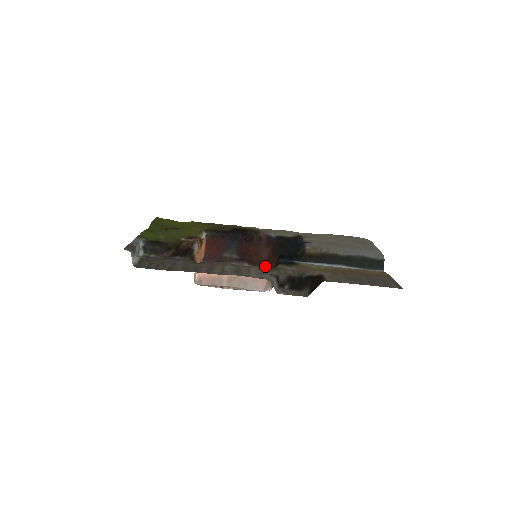
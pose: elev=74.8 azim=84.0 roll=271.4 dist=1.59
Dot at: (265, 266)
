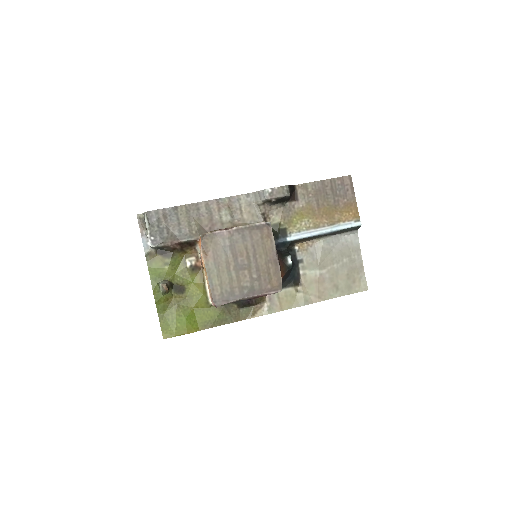
Dot at: occluded
